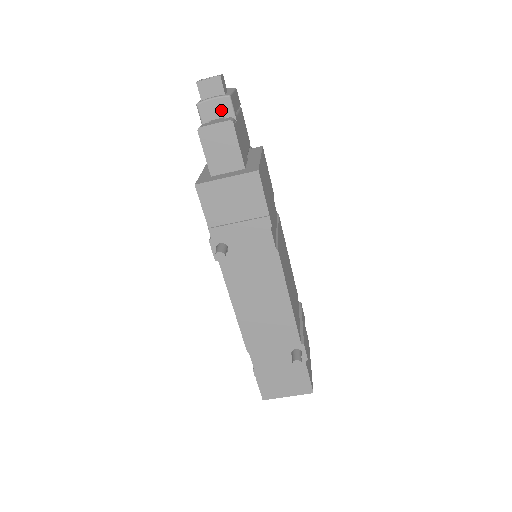
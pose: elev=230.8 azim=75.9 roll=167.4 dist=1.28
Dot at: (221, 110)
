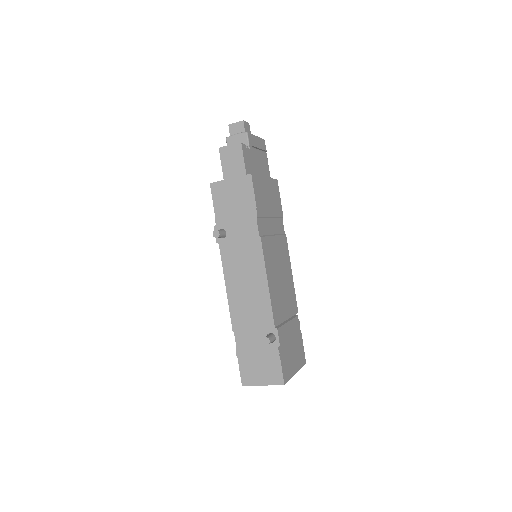
Dot at: (241, 142)
